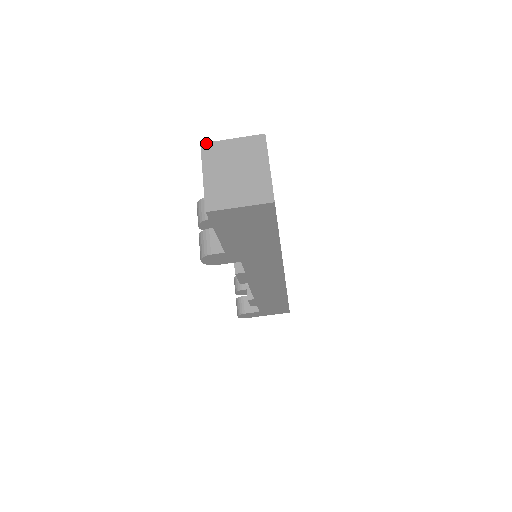
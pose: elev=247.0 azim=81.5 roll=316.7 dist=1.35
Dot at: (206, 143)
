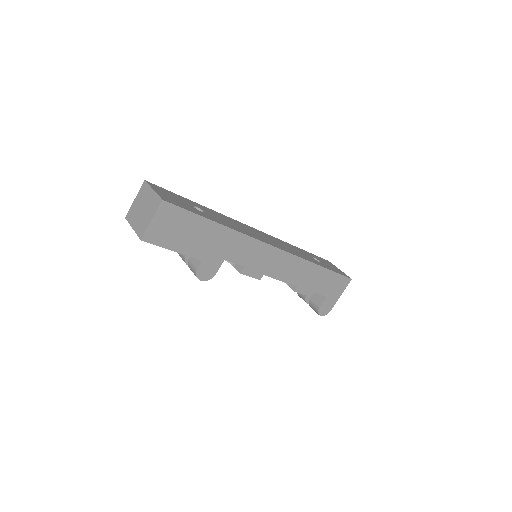
Dot at: (127, 215)
